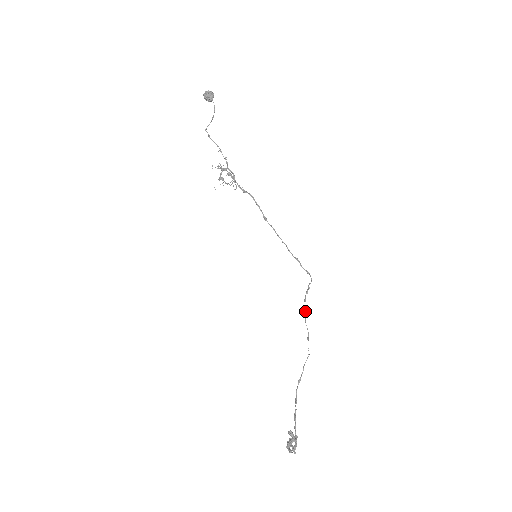
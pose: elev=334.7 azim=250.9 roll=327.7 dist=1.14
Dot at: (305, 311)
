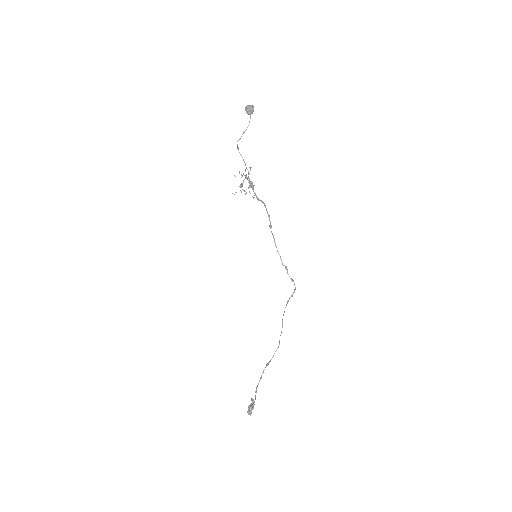
Dot at: (284, 311)
